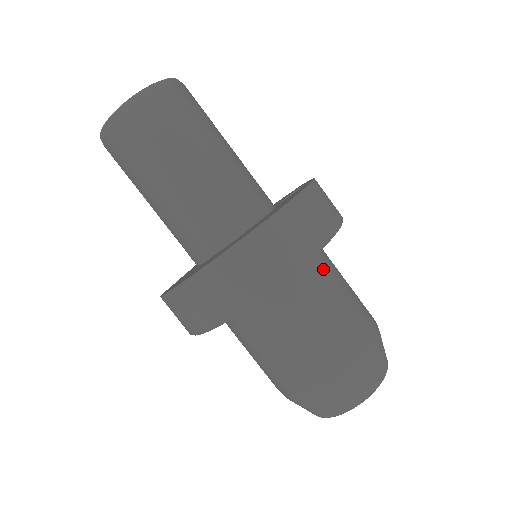
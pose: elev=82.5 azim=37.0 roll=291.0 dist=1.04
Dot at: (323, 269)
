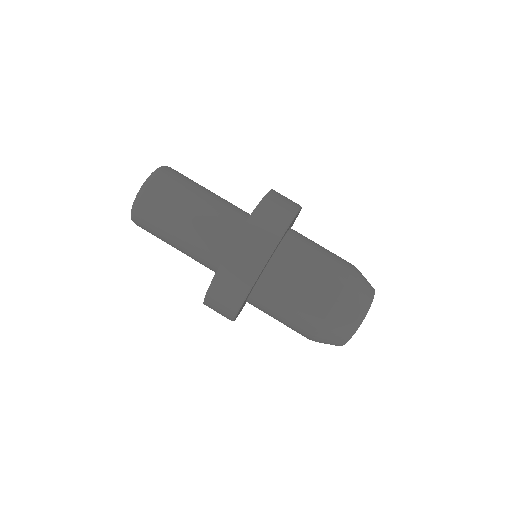
Dot at: (283, 270)
